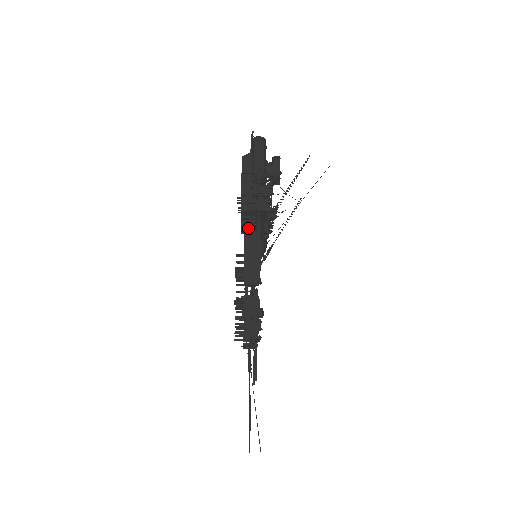
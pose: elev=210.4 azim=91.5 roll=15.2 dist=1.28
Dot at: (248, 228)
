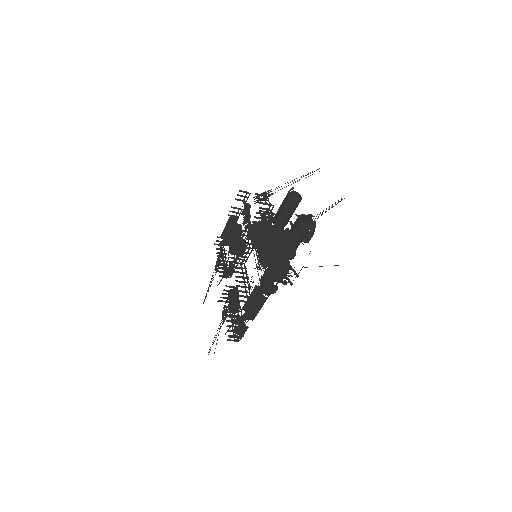
Dot at: occluded
